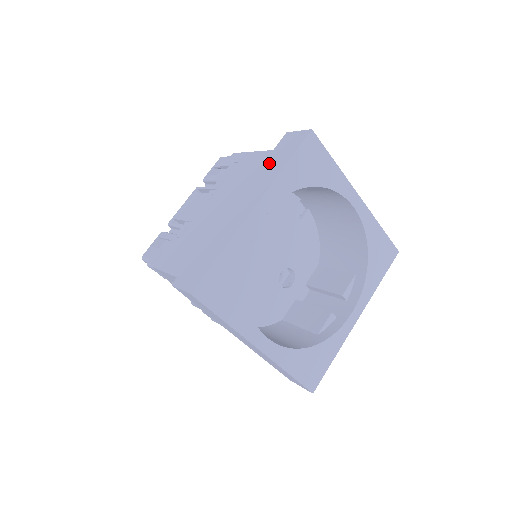
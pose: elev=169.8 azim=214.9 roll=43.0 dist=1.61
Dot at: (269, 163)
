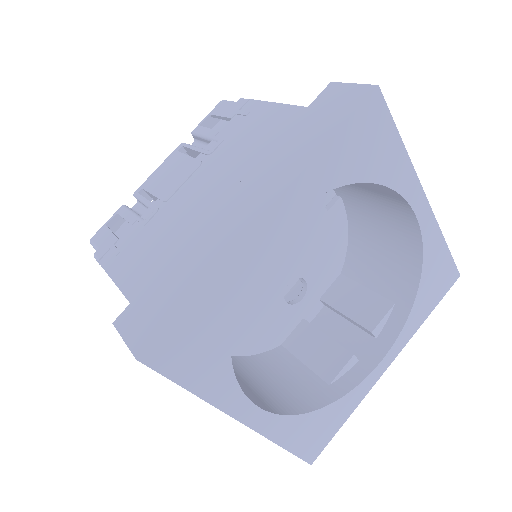
Dot at: (296, 134)
